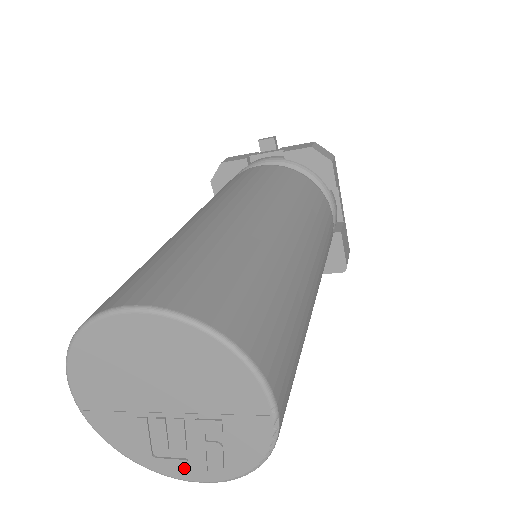
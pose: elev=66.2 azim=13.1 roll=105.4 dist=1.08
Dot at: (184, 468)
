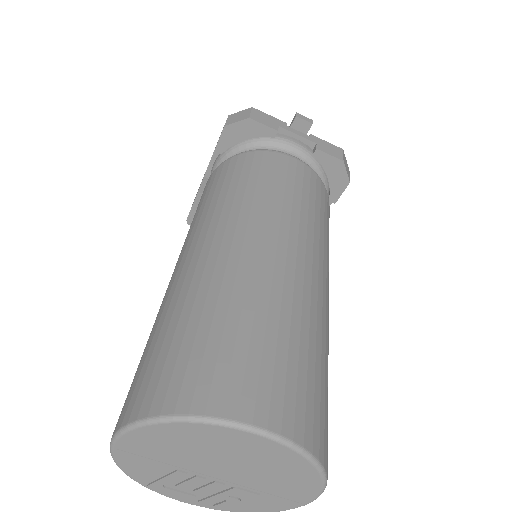
Dot at: (186, 498)
